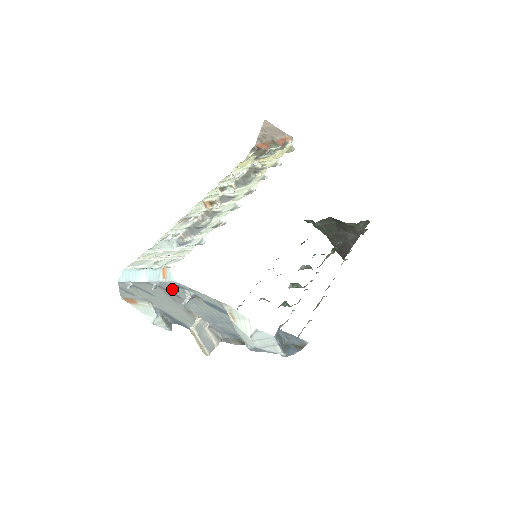
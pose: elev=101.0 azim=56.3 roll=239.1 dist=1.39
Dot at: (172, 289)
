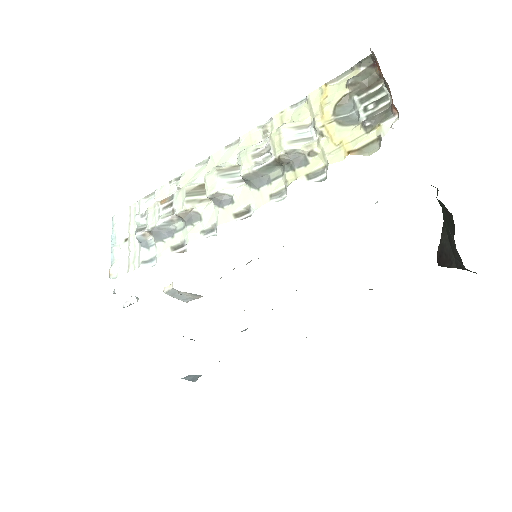
Dot at: (113, 293)
